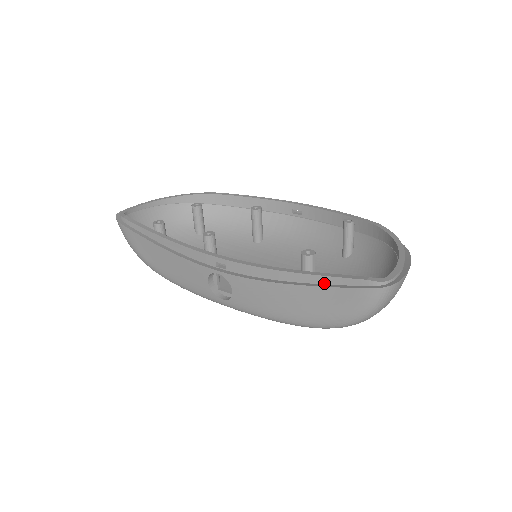
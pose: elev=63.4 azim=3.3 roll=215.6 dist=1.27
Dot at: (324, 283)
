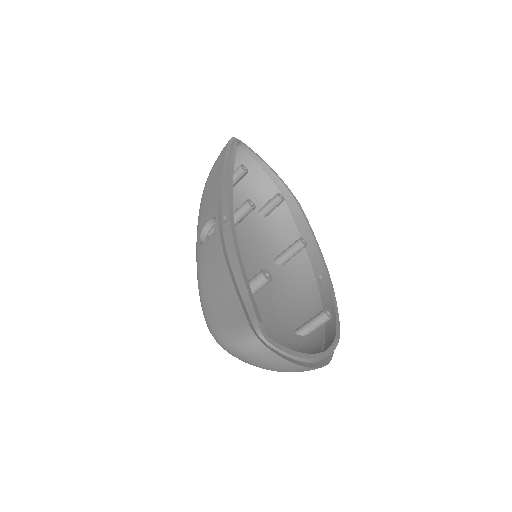
Dot at: (242, 295)
